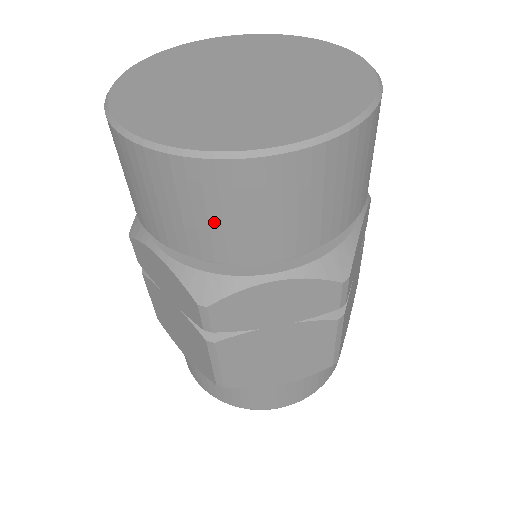
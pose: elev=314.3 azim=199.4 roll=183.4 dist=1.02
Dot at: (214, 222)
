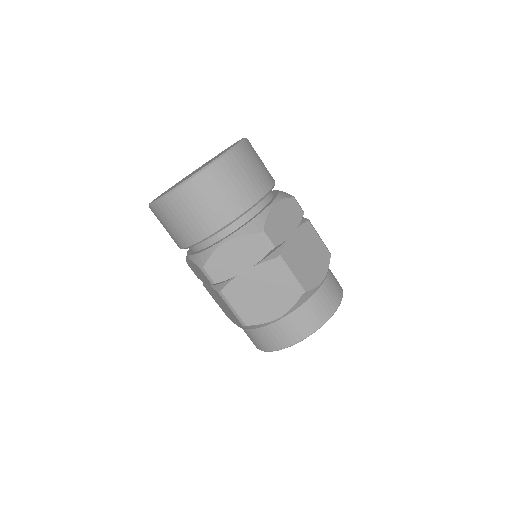
Dot at: (238, 186)
